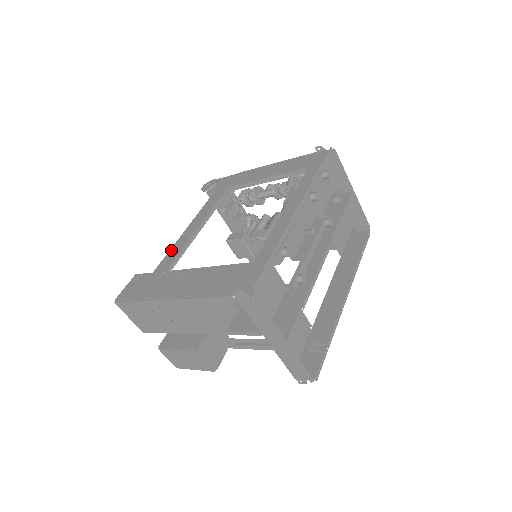
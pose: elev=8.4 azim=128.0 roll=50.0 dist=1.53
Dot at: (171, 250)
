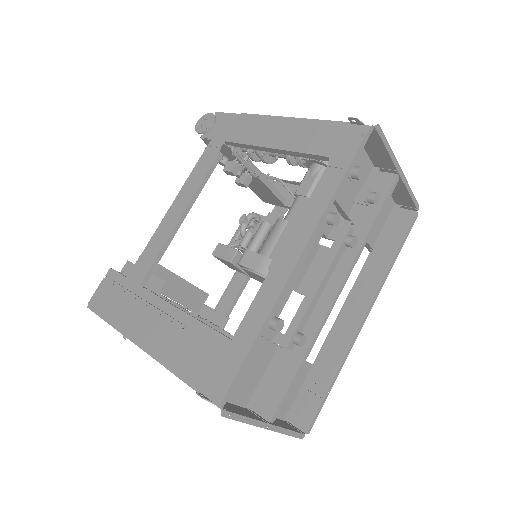
Dot at: (149, 245)
